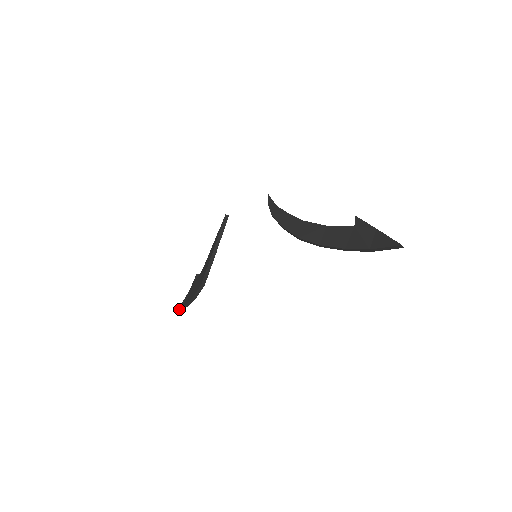
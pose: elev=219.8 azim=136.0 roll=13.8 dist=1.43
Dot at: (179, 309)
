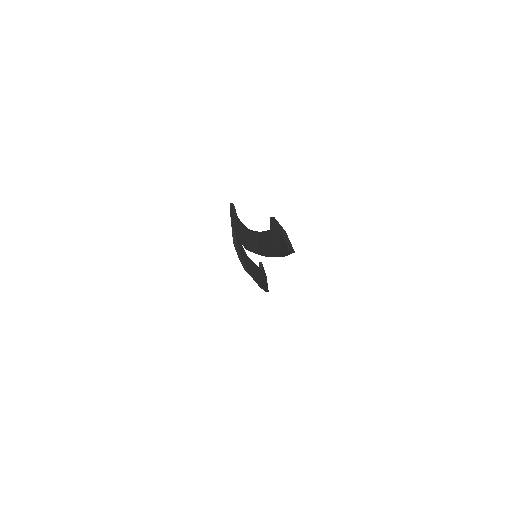
Dot at: occluded
